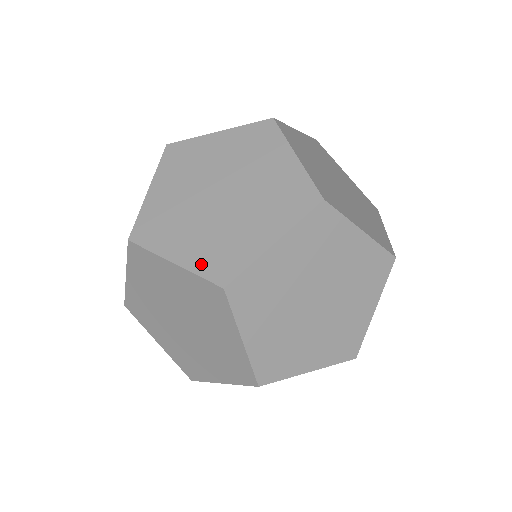
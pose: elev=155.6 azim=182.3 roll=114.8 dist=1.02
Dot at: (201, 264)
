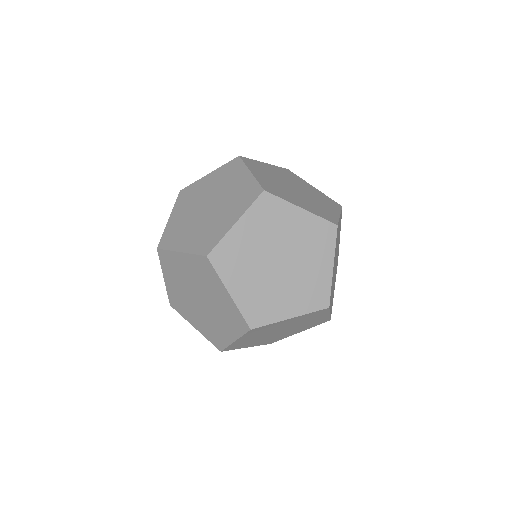
Dot at: (195, 247)
